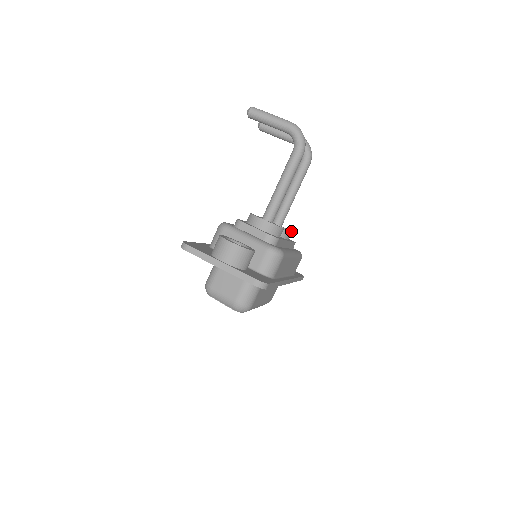
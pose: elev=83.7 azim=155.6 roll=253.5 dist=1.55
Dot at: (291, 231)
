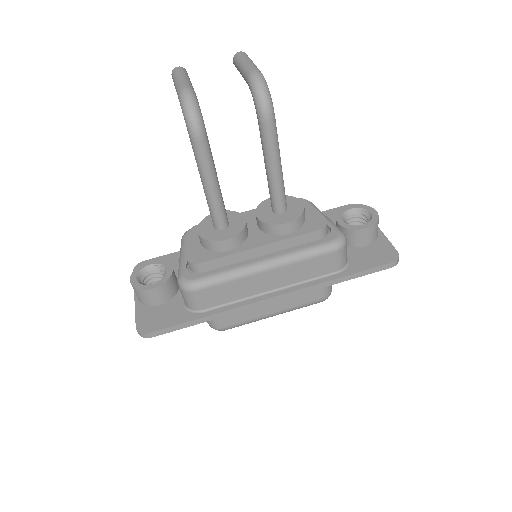
Dot at: (284, 223)
